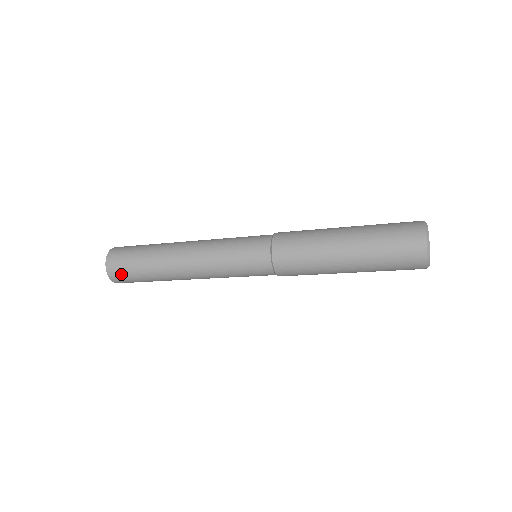
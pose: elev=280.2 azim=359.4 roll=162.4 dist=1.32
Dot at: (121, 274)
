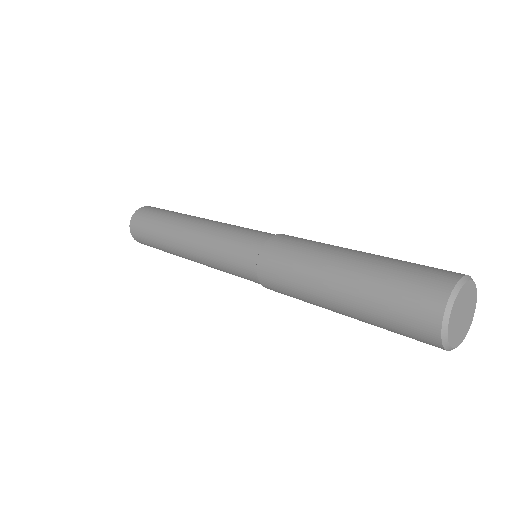
Dot at: occluded
